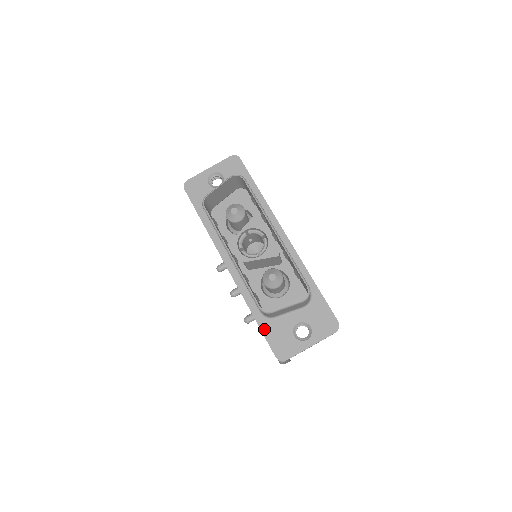
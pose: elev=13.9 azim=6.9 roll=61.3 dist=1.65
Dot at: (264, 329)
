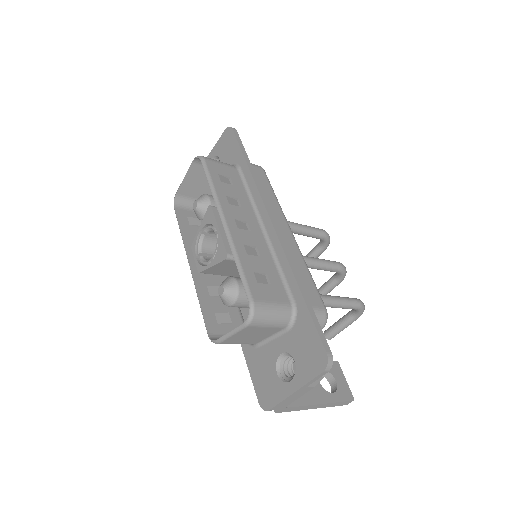
Dot at: (249, 361)
